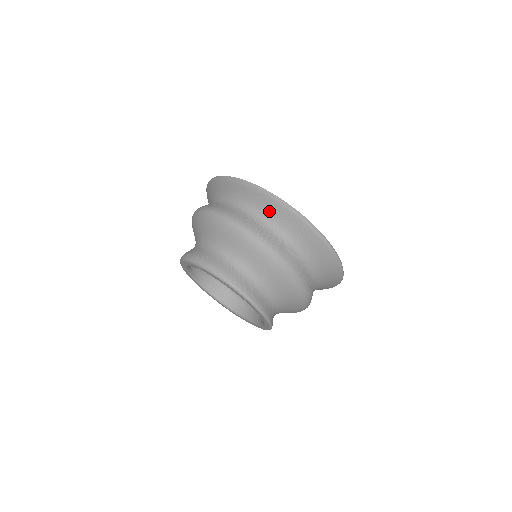
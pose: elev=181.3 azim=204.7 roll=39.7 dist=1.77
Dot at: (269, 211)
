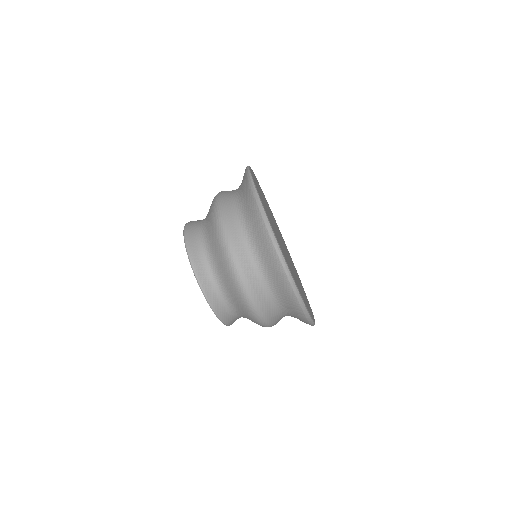
Dot at: occluded
